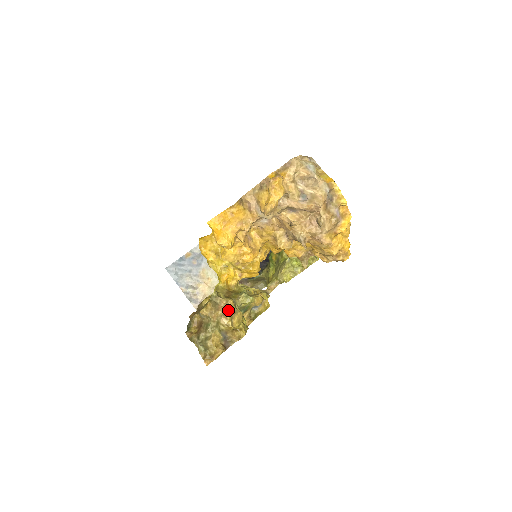
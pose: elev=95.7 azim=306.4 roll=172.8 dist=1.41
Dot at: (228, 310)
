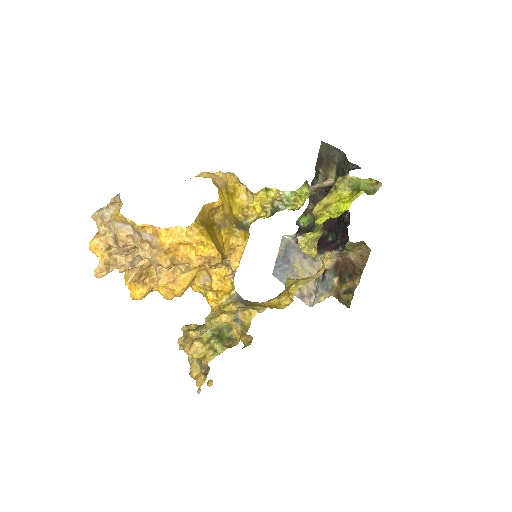
Dot at: (192, 342)
